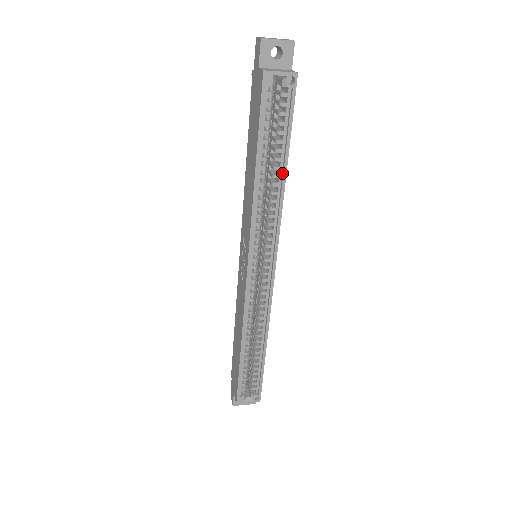
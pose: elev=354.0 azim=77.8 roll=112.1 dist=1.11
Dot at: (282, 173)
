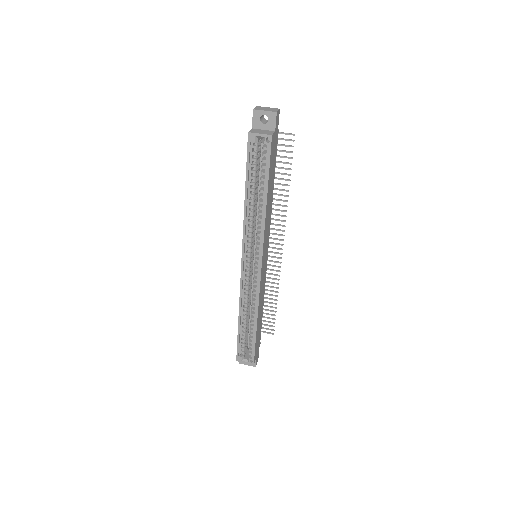
Dot at: (265, 201)
